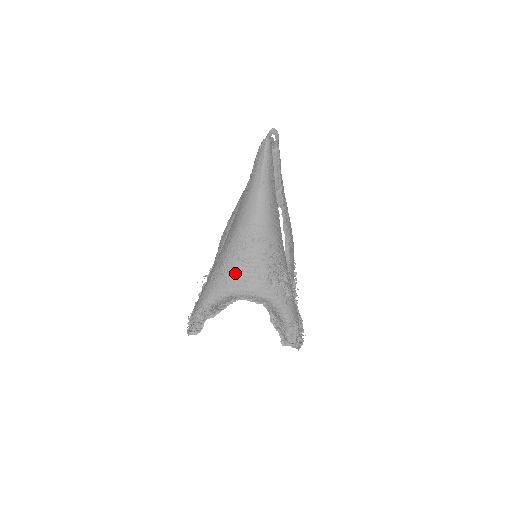
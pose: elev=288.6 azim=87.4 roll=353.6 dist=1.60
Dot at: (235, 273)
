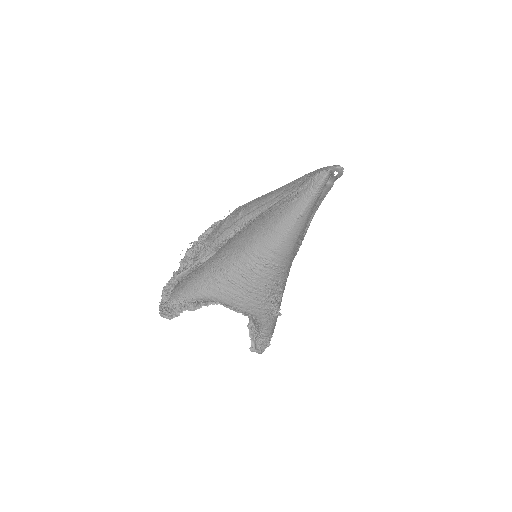
Dot at: (233, 286)
